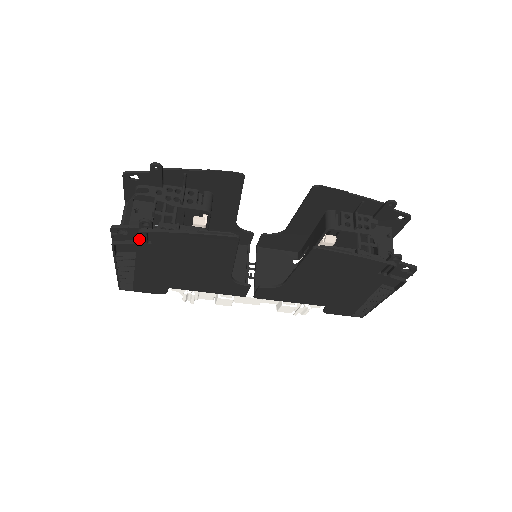
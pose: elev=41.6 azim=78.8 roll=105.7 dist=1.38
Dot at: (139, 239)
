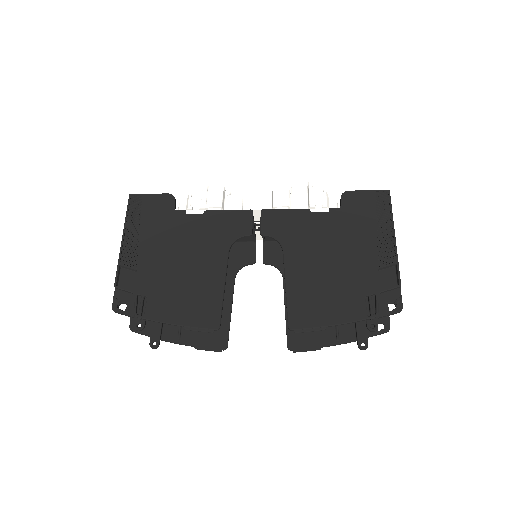
Dot at: (153, 325)
